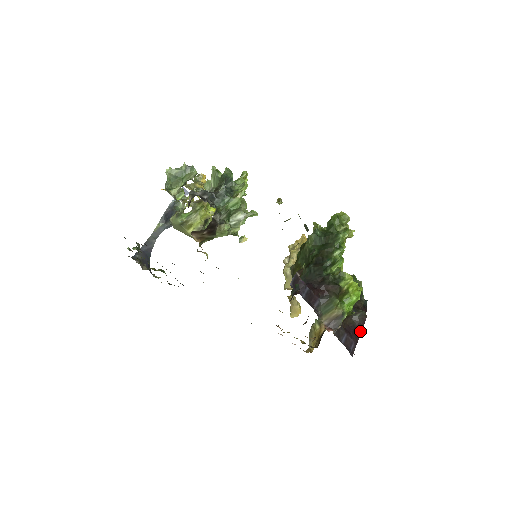
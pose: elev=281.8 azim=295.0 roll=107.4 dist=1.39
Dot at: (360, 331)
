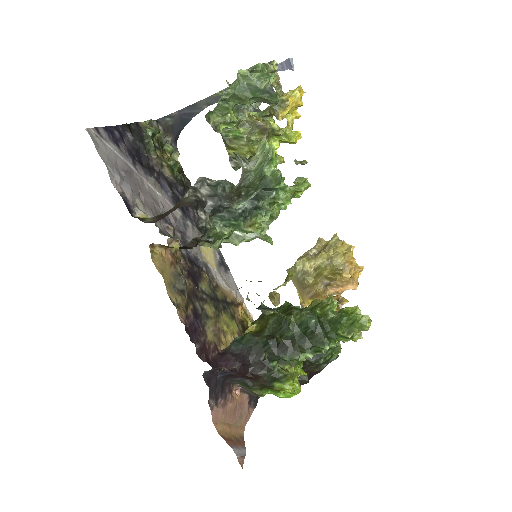
Dot at: occluded
